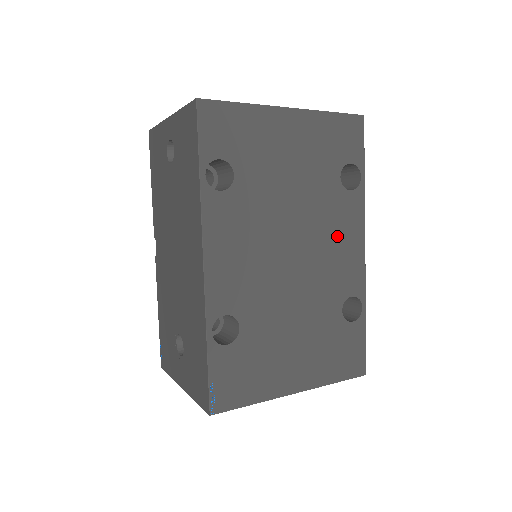
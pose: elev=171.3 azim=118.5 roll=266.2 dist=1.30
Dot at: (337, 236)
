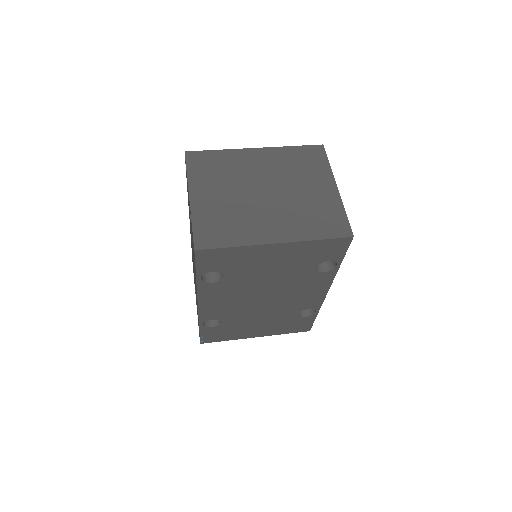
Dot at: (304, 290)
